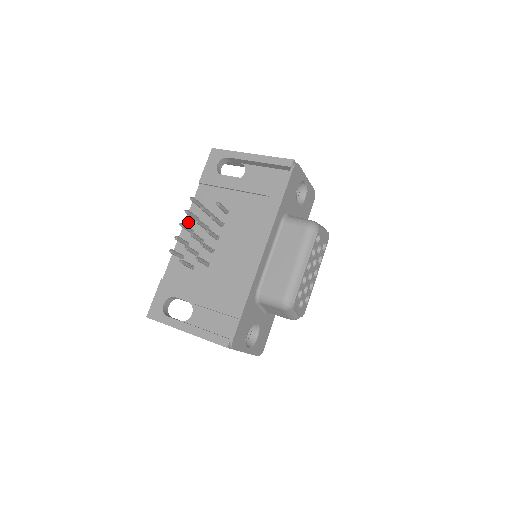
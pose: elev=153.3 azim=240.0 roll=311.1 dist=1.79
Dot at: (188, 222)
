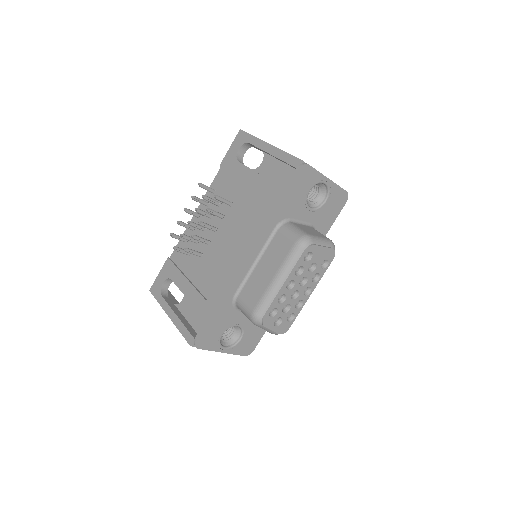
Dot at: (201, 206)
